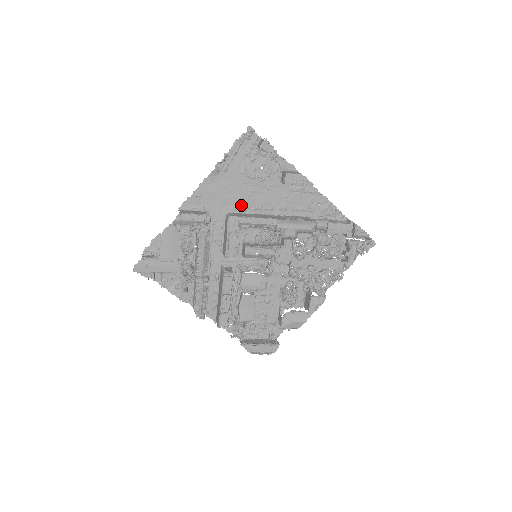
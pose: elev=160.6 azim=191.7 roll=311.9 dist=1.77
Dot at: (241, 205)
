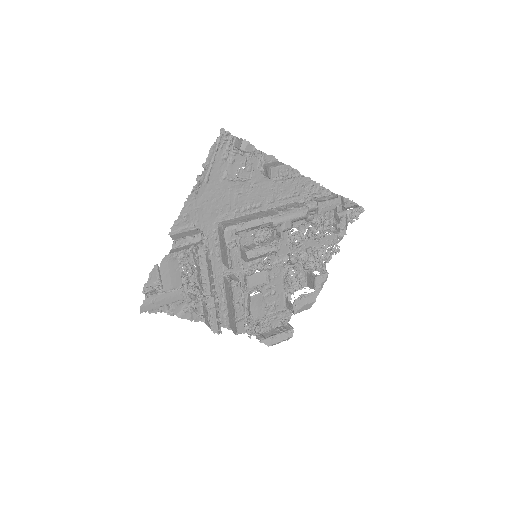
Dot at: (230, 211)
